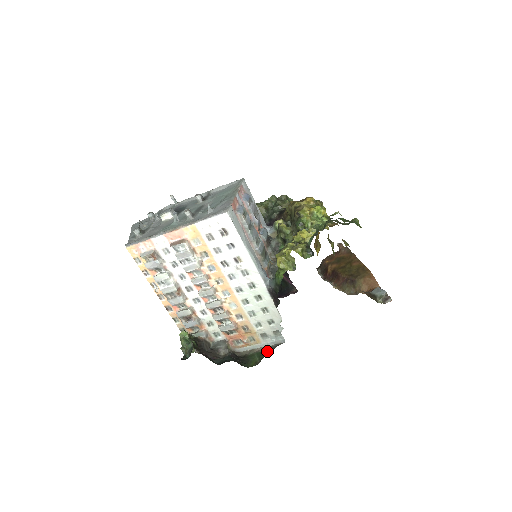
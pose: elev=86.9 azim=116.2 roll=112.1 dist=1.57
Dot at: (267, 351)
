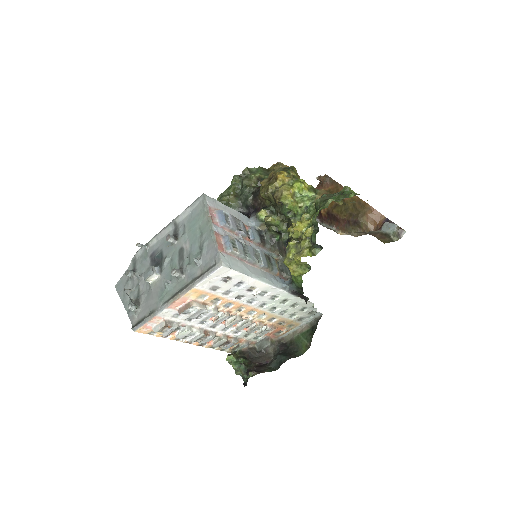
Dot at: (310, 330)
